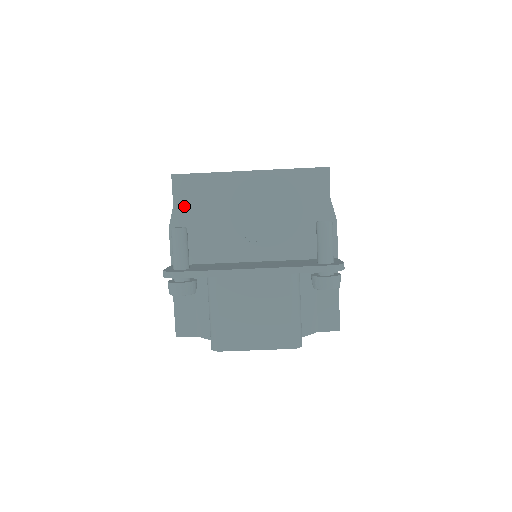
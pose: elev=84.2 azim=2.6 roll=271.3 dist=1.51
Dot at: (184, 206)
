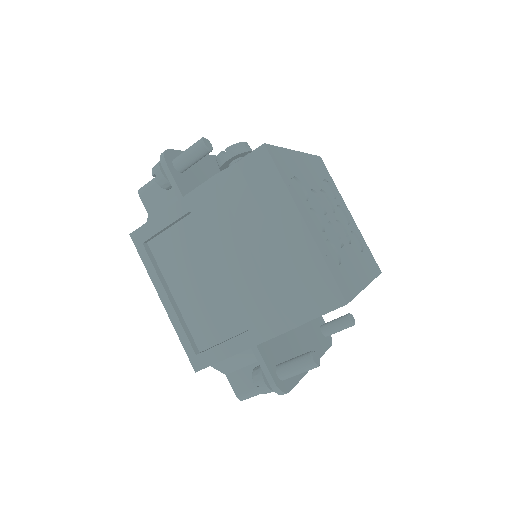
Dot at: occluded
